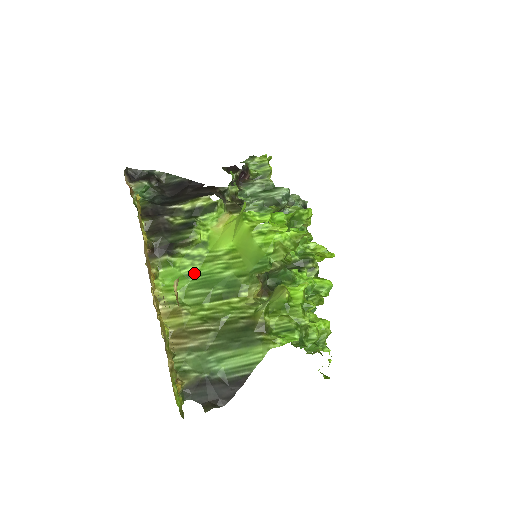
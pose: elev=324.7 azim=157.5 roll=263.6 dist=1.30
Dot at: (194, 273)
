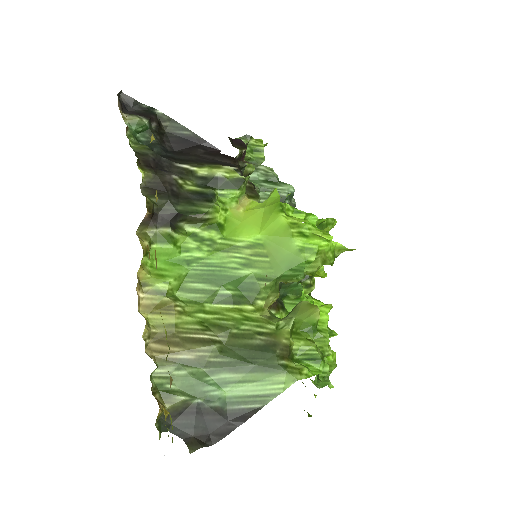
Dot at: (198, 260)
